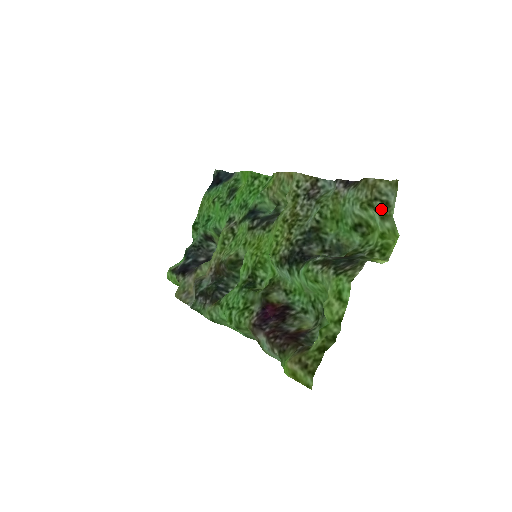
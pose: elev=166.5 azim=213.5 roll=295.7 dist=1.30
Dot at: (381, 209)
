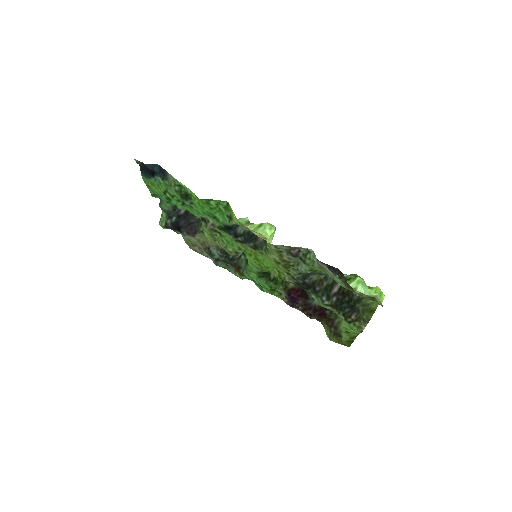
Dot at: occluded
